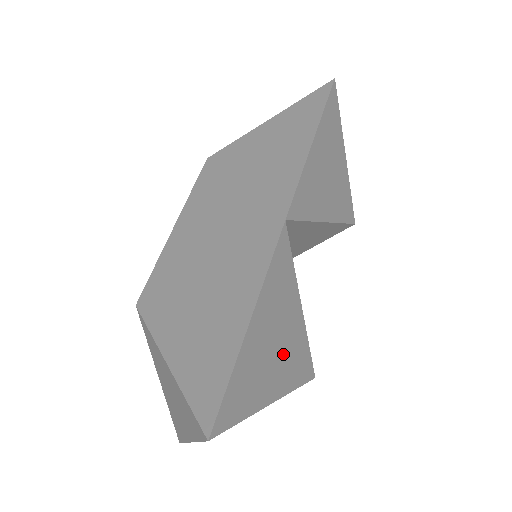
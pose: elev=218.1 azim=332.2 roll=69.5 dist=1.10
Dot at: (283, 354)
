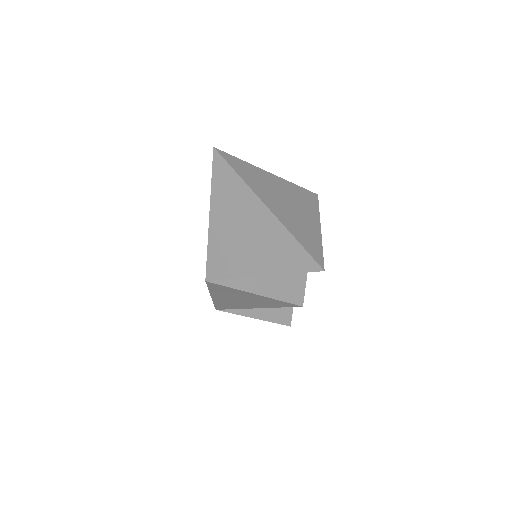
Dot at: occluded
